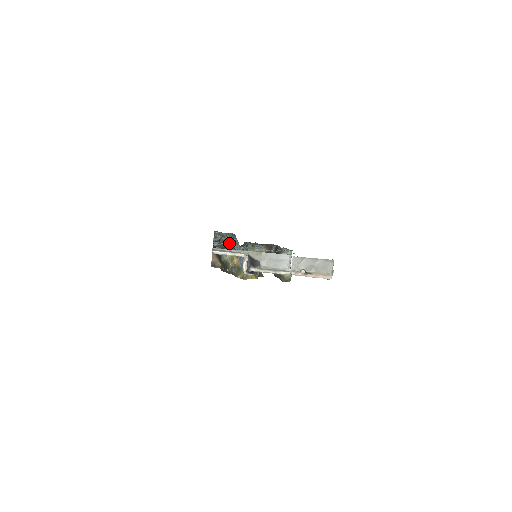
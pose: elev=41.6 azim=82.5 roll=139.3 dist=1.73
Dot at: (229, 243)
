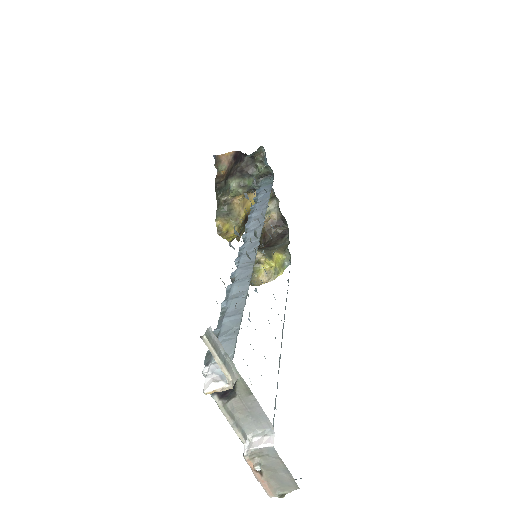
Dot at: occluded
